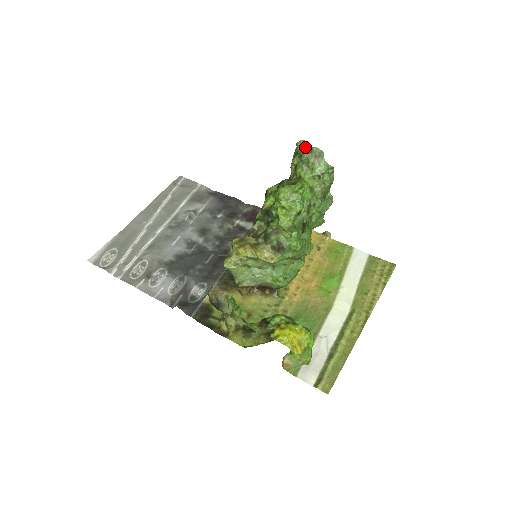
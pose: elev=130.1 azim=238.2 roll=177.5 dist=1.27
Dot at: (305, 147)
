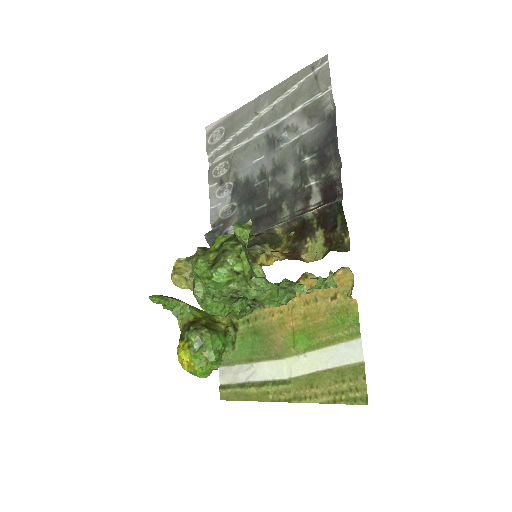
Dot at: (237, 237)
